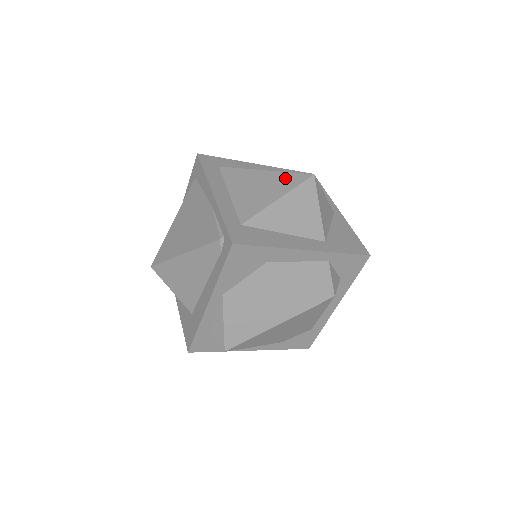
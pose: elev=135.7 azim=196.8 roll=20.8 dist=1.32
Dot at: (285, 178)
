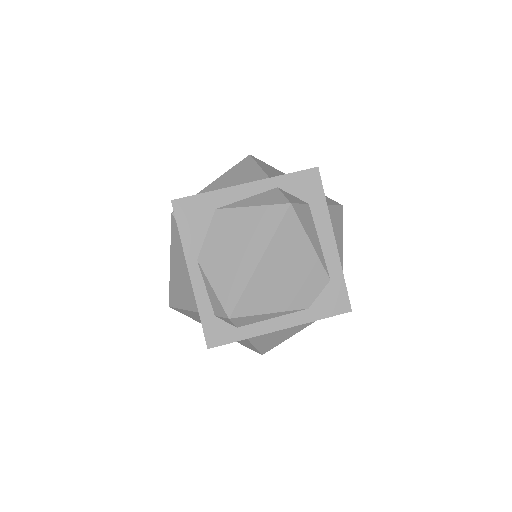
Dot at: occluded
